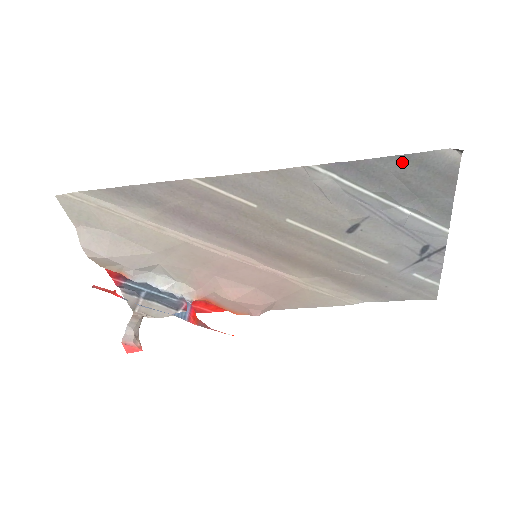
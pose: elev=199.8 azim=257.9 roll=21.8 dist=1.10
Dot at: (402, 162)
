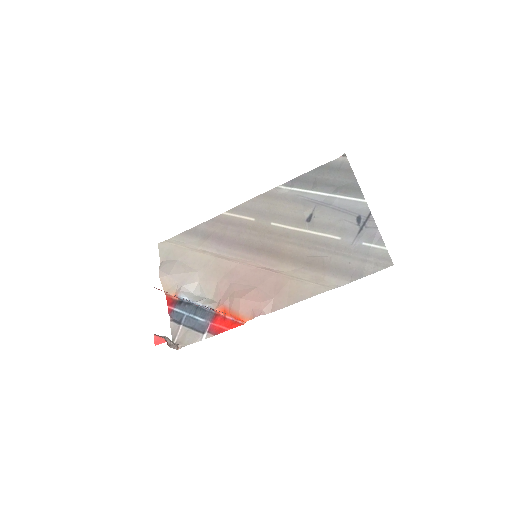
Dot at: (320, 170)
